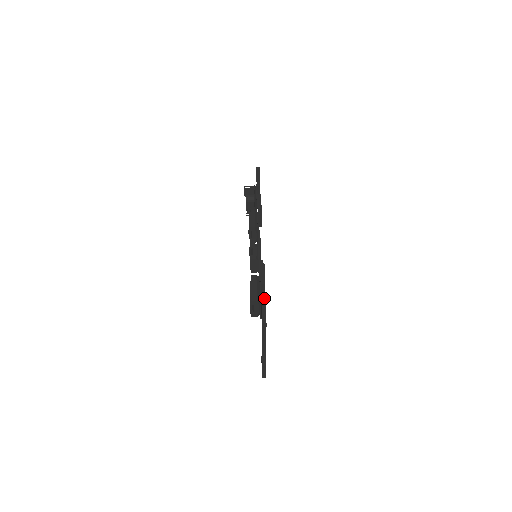
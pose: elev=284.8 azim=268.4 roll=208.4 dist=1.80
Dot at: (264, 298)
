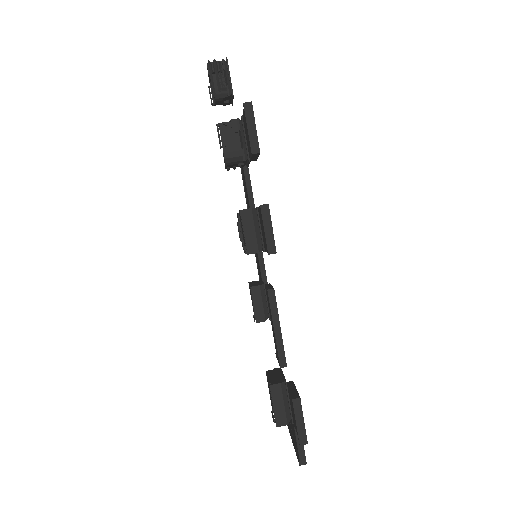
Dot at: occluded
